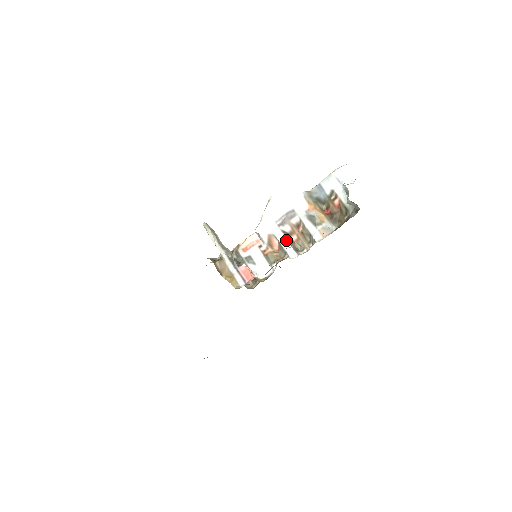
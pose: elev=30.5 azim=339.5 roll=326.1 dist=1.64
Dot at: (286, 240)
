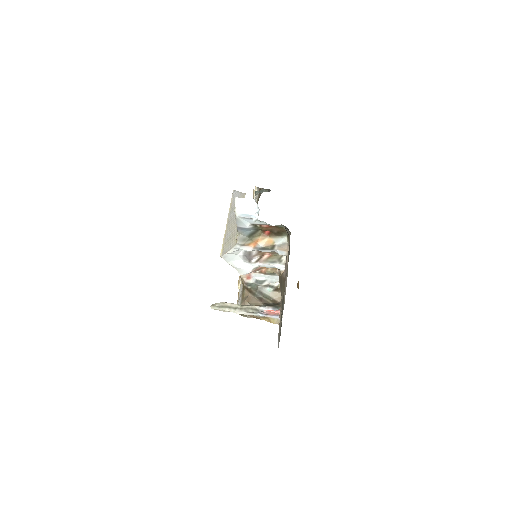
Dot at: (265, 265)
